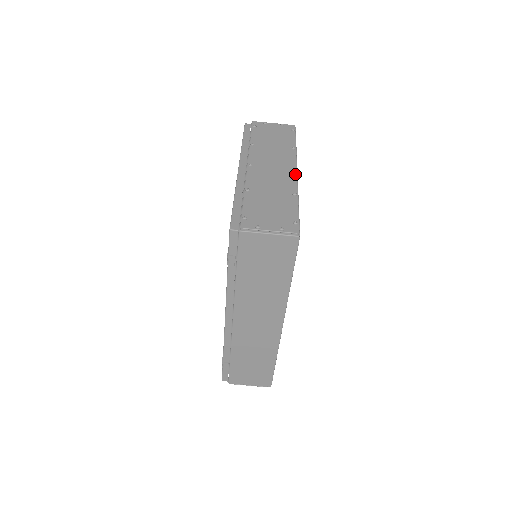
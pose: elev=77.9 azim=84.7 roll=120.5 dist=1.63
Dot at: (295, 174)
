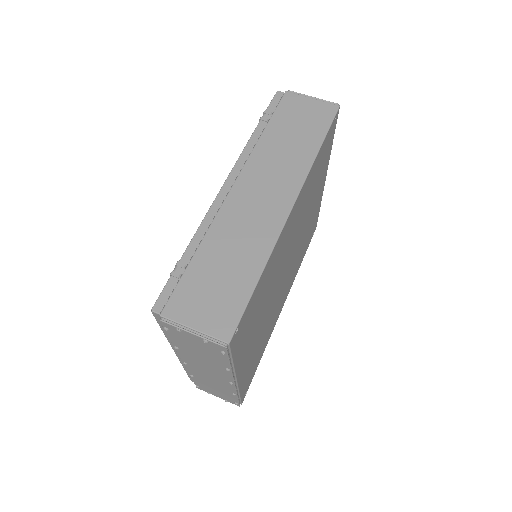
Dot at: occluded
